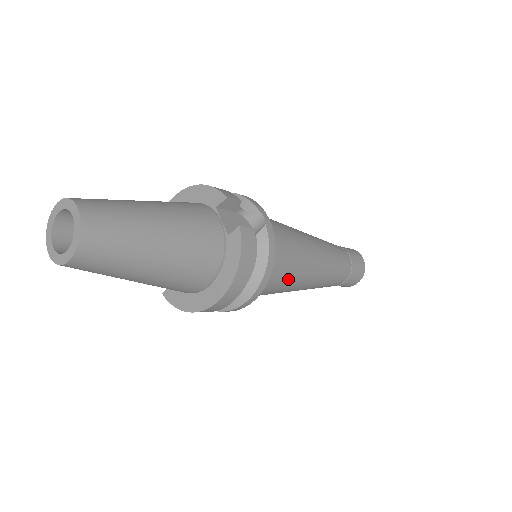
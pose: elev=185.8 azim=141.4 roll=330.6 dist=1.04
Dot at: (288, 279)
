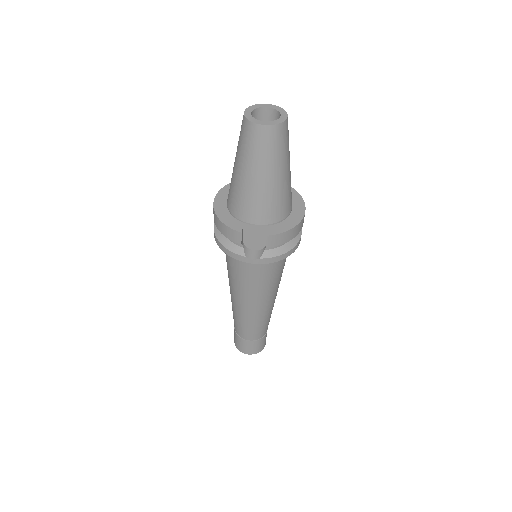
Dot at: occluded
